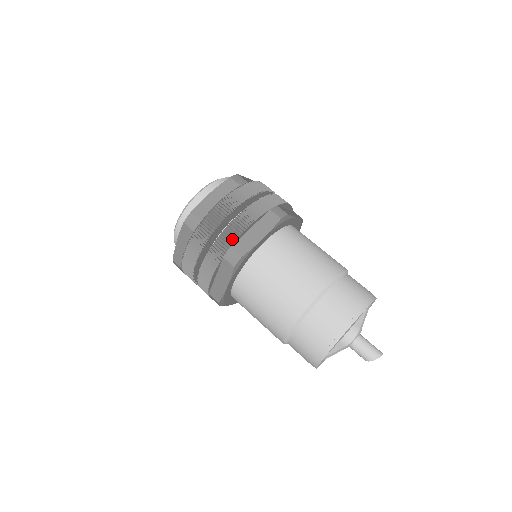
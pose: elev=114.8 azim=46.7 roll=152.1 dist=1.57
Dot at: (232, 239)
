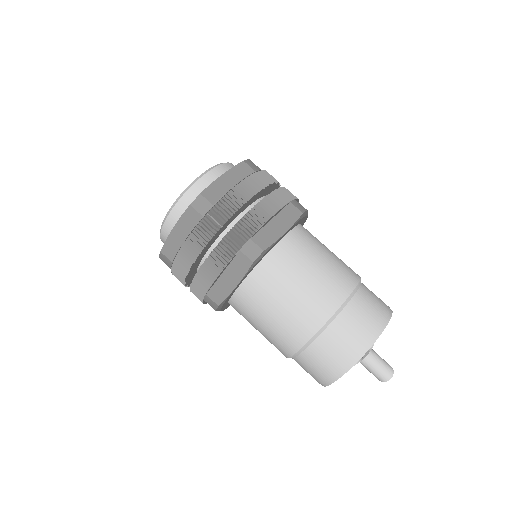
Dot at: (205, 287)
